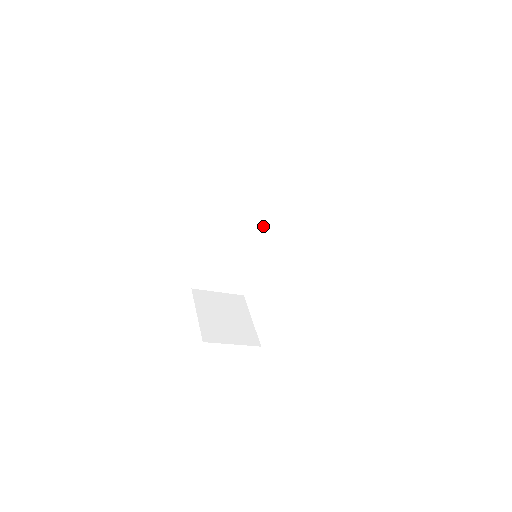
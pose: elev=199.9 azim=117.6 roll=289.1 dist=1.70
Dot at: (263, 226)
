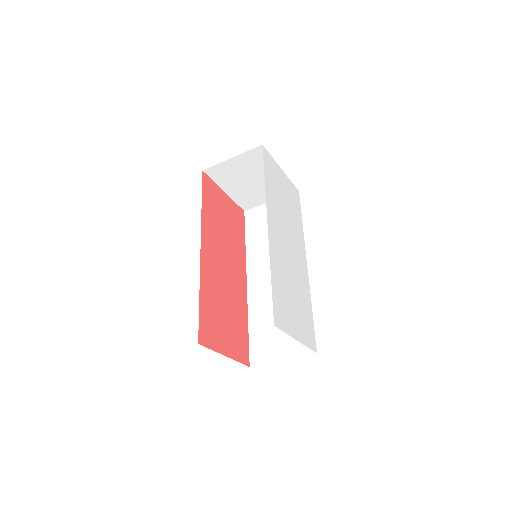
Dot at: occluded
